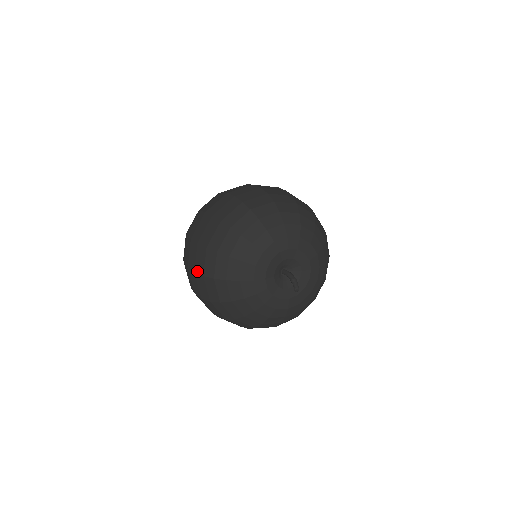
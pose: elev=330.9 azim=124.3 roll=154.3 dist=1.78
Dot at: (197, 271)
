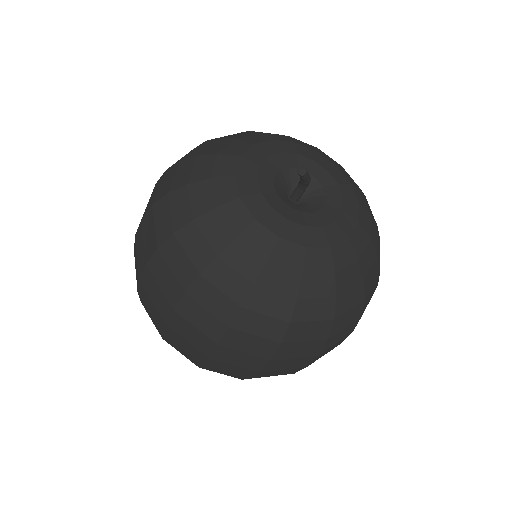
Dot at: occluded
